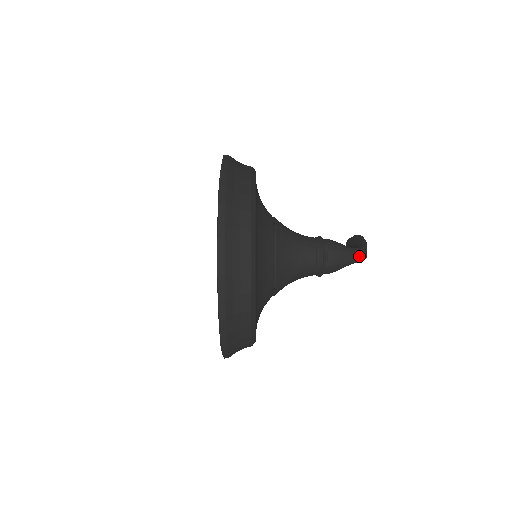
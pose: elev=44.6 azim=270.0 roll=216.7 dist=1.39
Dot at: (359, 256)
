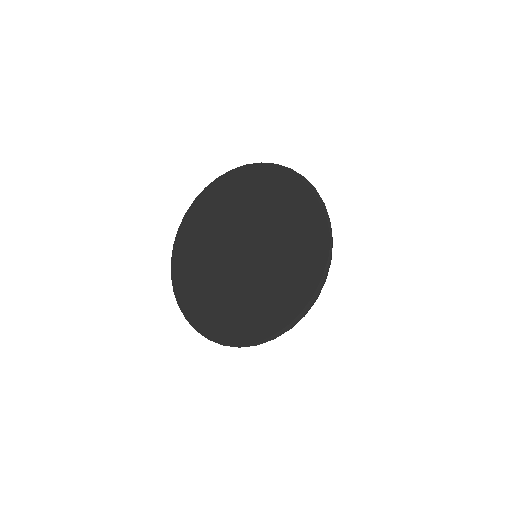
Dot at: occluded
